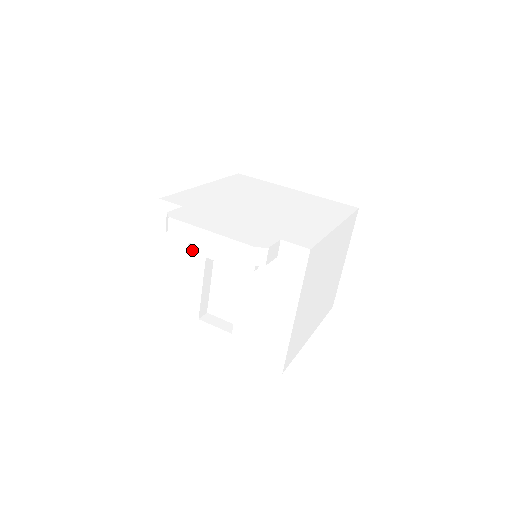
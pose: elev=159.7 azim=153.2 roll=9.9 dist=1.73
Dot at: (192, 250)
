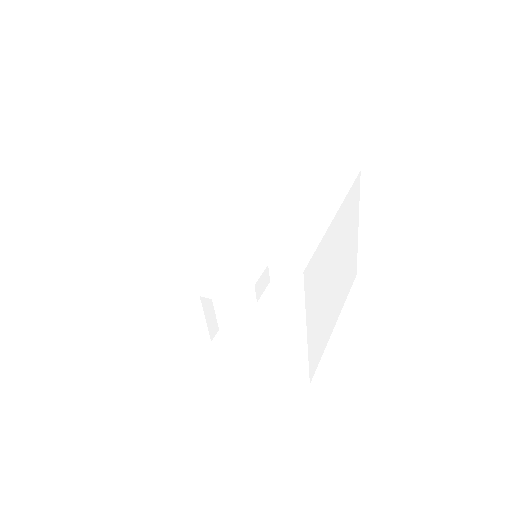
Dot at: occluded
